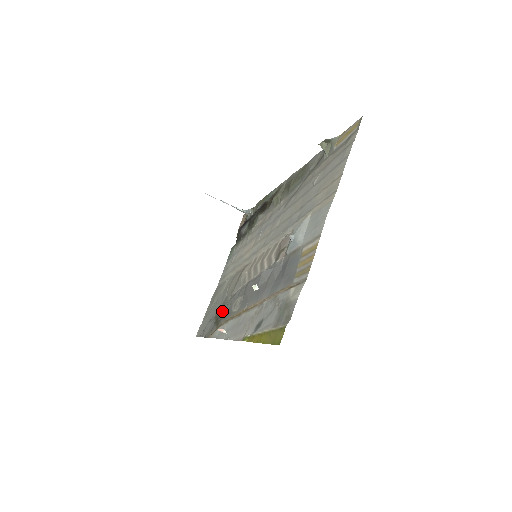
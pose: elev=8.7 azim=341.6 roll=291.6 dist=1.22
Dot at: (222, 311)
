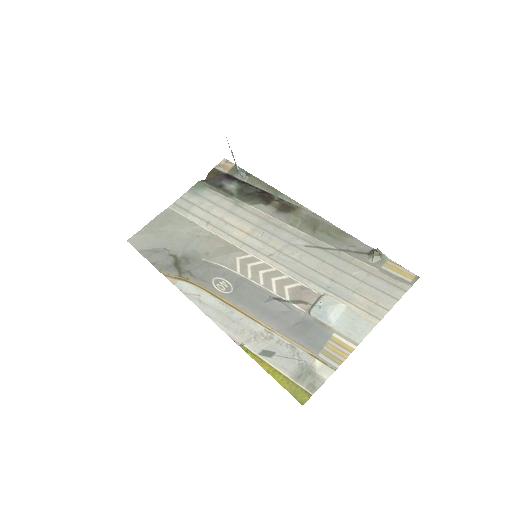
Dot at: (190, 264)
